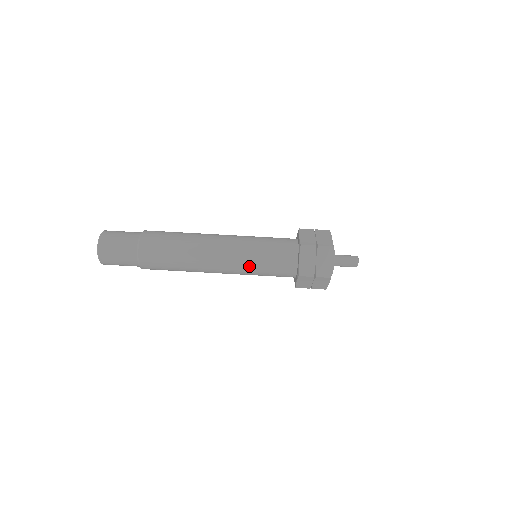
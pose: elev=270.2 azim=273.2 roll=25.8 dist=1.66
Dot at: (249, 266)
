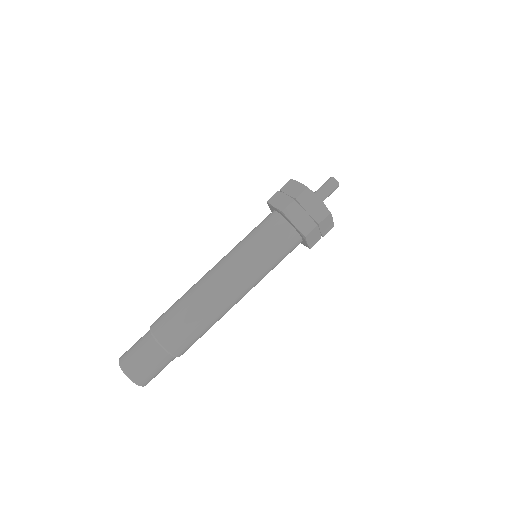
Dot at: (260, 269)
